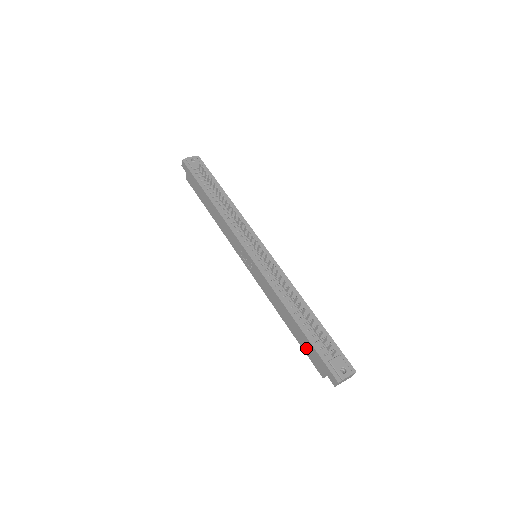
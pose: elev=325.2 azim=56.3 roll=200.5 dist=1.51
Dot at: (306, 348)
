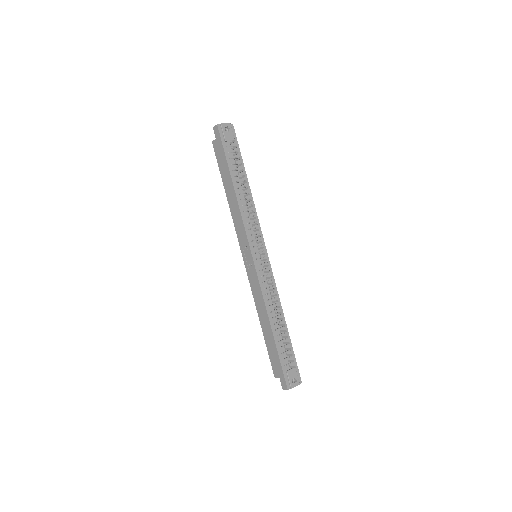
Dot at: (271, 352)
